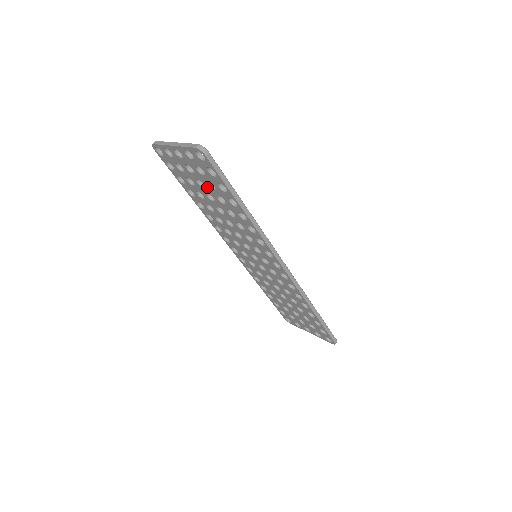
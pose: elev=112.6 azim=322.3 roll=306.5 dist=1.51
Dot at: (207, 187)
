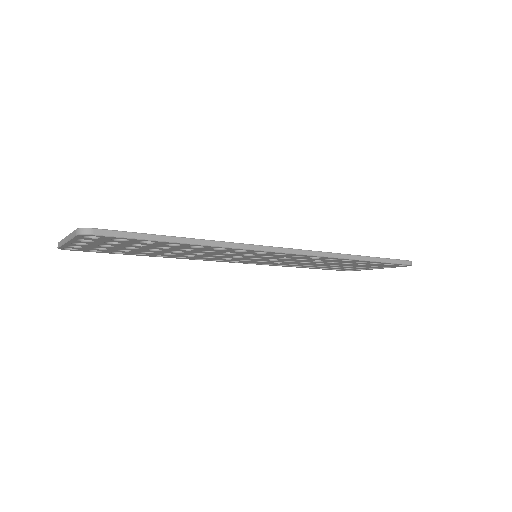
Dot at: (139, 247)
